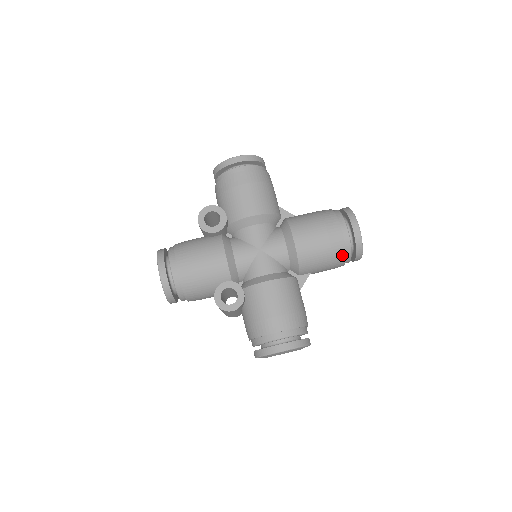
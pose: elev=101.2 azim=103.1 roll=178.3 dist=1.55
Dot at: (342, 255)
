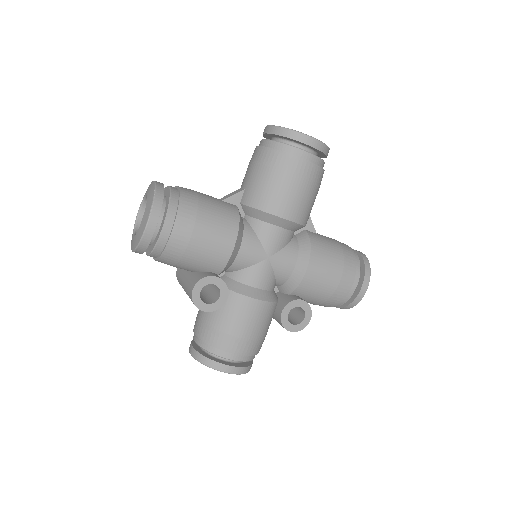
Dot at: (322, 174)
